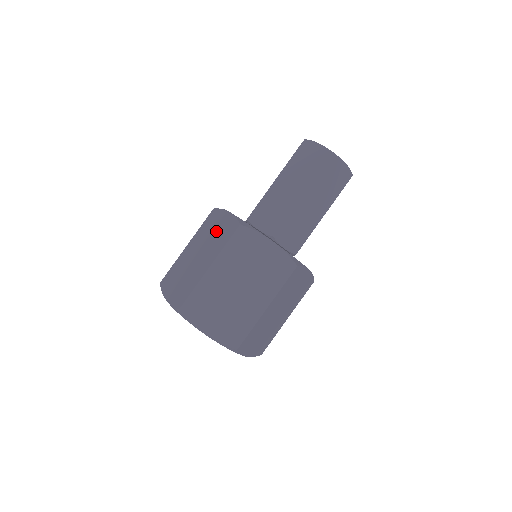
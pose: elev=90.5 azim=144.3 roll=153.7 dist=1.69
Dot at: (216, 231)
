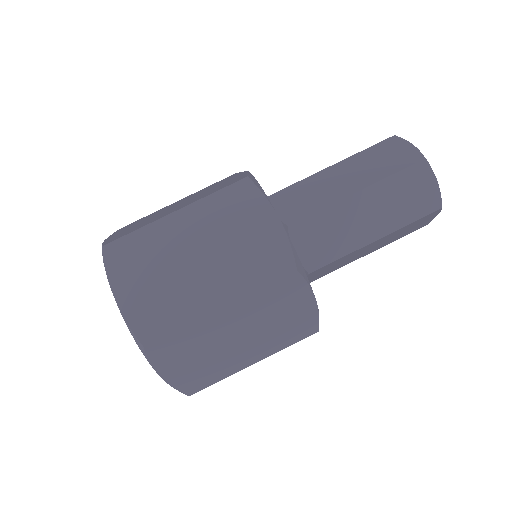
Dot at: occluded
